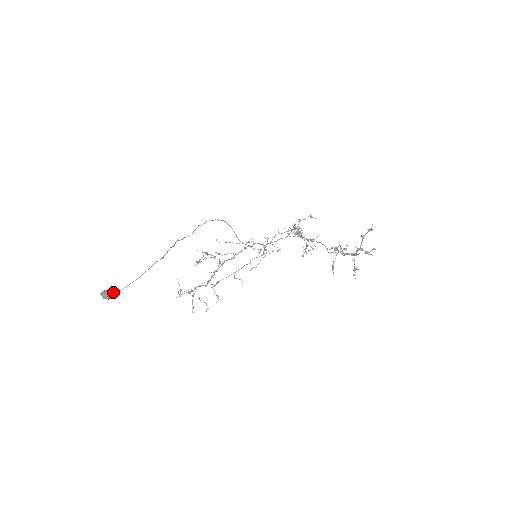
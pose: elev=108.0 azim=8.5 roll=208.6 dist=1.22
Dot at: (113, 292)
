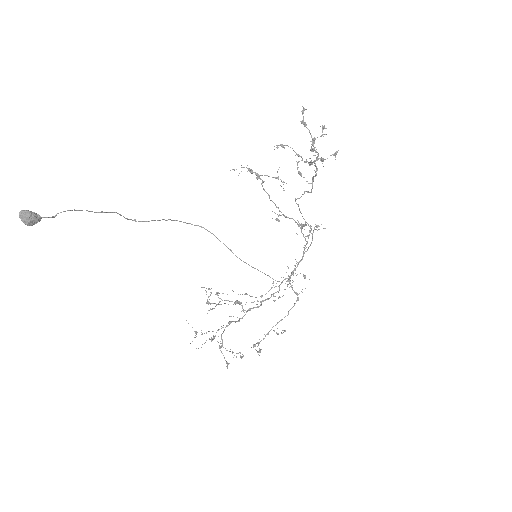
Dot at: (32, 213)
